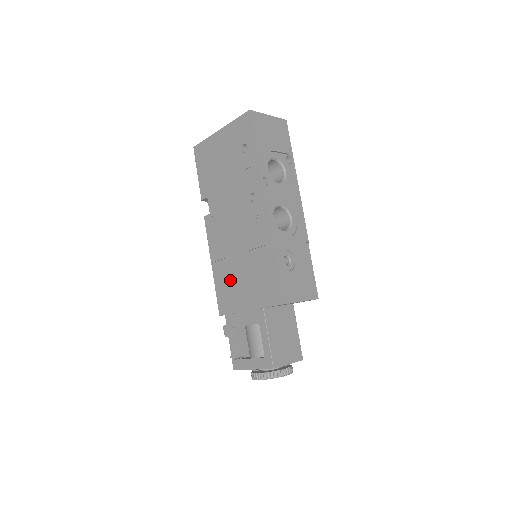
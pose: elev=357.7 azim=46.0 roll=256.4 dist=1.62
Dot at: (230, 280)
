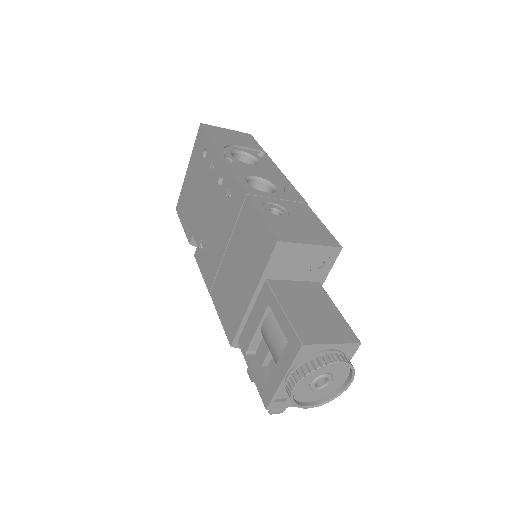
Dot at: (227, 288)
